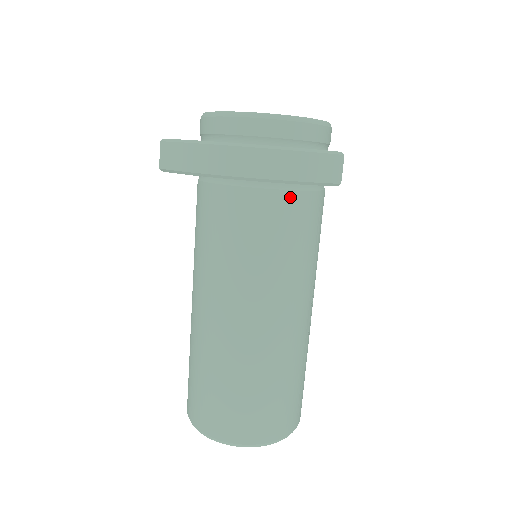
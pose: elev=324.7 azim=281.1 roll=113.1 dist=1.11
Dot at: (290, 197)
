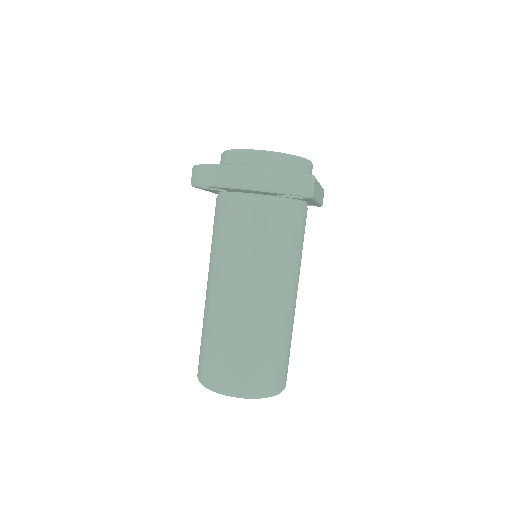
Dot at: (280, 208)
